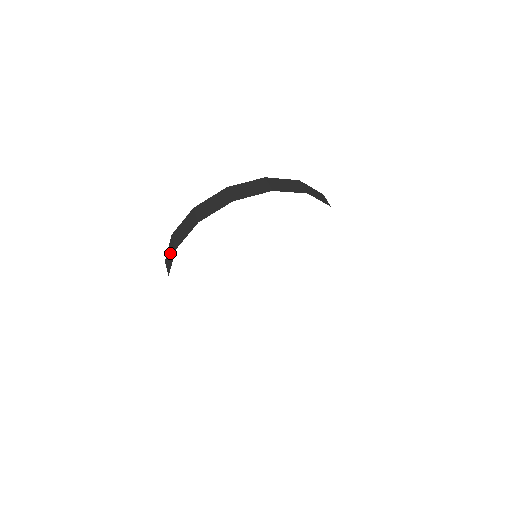
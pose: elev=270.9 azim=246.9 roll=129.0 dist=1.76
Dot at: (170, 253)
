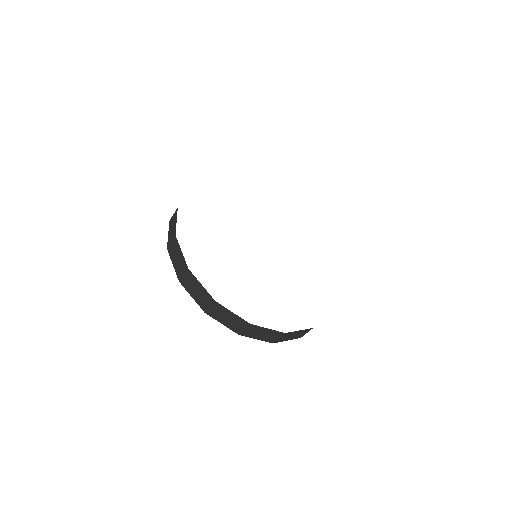
Dot at: (178, 260)
